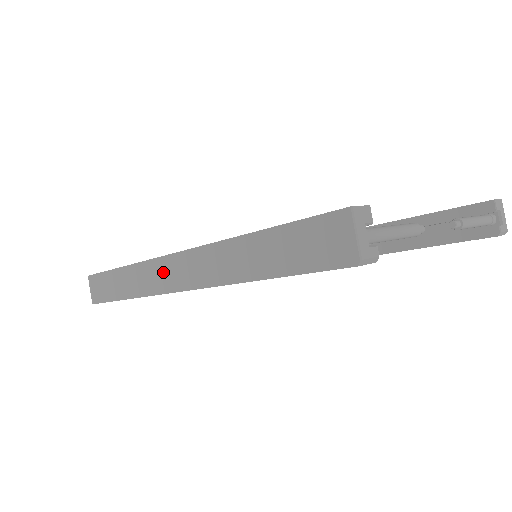
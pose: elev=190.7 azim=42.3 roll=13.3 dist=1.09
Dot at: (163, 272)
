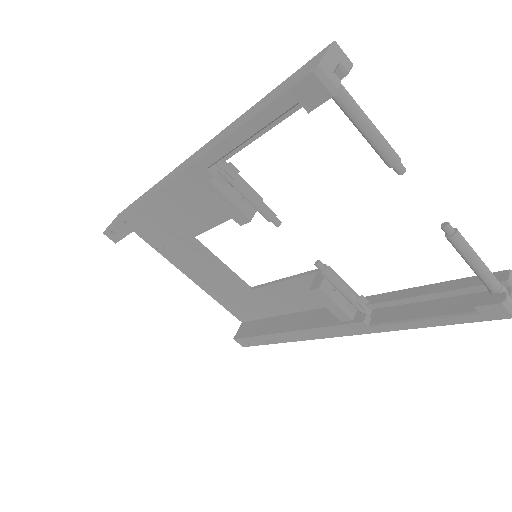
Dot at: (172, 174)
